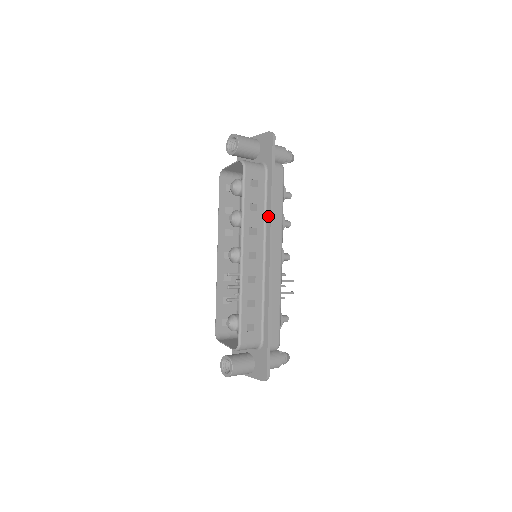
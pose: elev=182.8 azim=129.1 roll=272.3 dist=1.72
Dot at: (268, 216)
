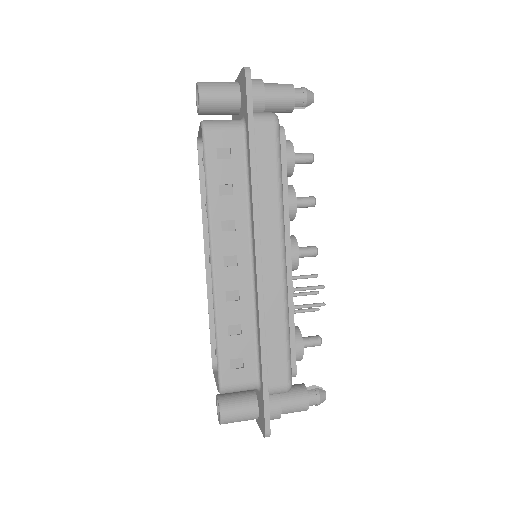
Dot at: (251, 200)
